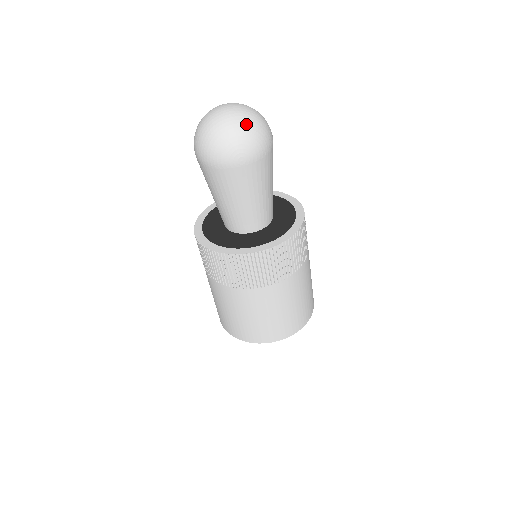
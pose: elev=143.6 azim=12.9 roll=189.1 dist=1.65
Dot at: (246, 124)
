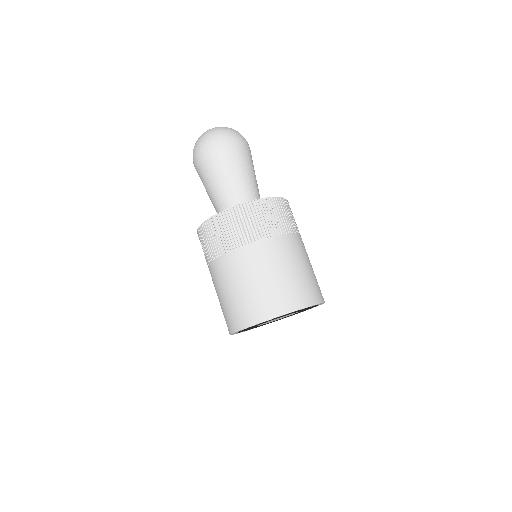
Dot at: (228, 128)
